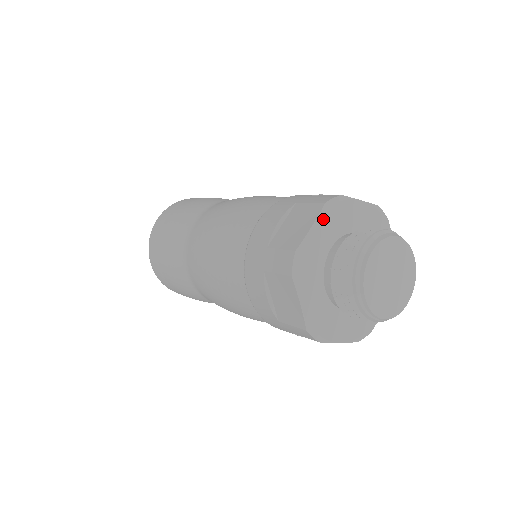
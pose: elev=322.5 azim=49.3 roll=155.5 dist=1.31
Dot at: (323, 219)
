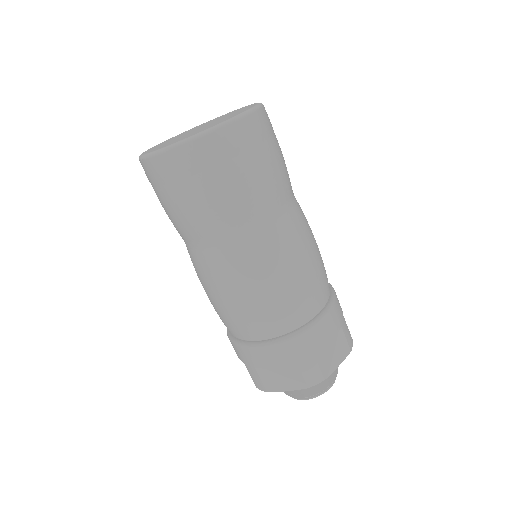
Dot at: occluded
